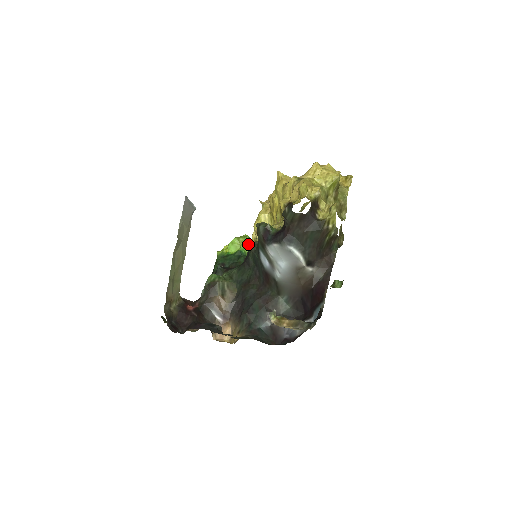
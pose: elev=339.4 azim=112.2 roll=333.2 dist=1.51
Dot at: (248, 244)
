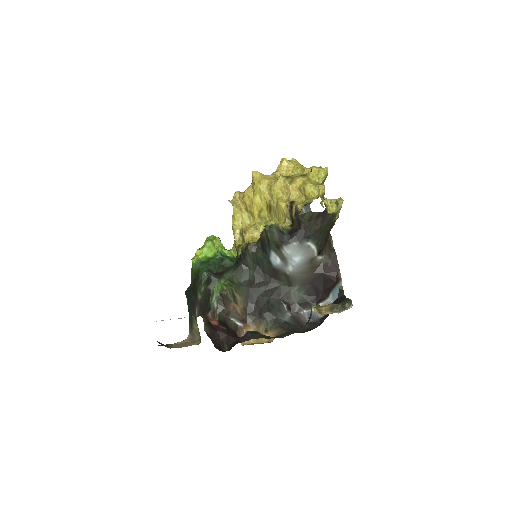
Dot at: (222, 244)
